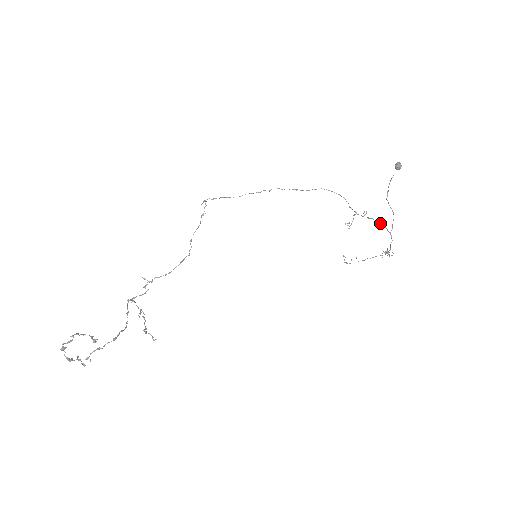
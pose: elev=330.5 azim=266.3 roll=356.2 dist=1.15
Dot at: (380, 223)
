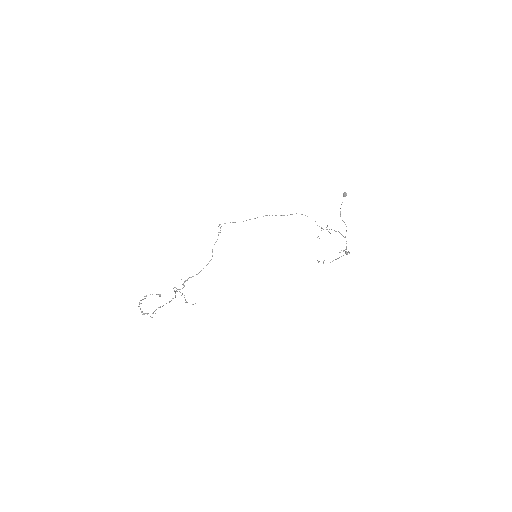
Dot at: occluded
